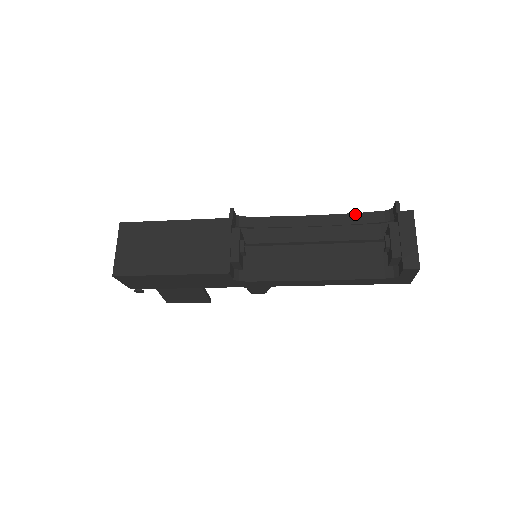
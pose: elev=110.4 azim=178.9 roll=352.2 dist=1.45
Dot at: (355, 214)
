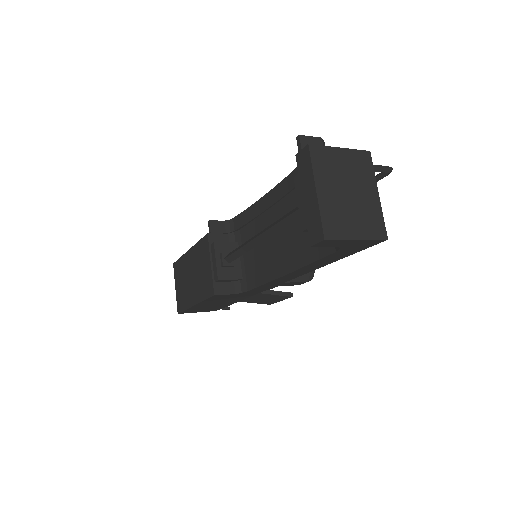
Dot at: occluded
